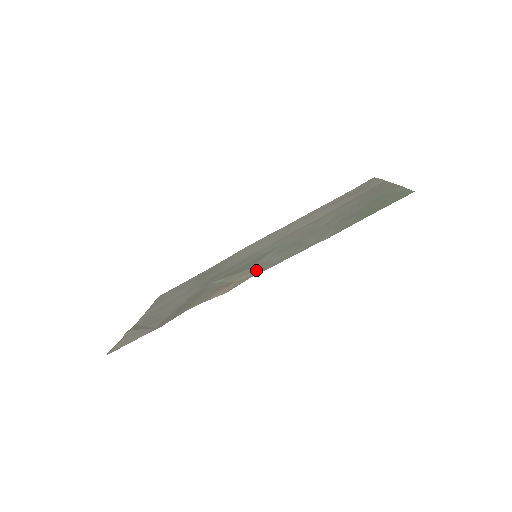
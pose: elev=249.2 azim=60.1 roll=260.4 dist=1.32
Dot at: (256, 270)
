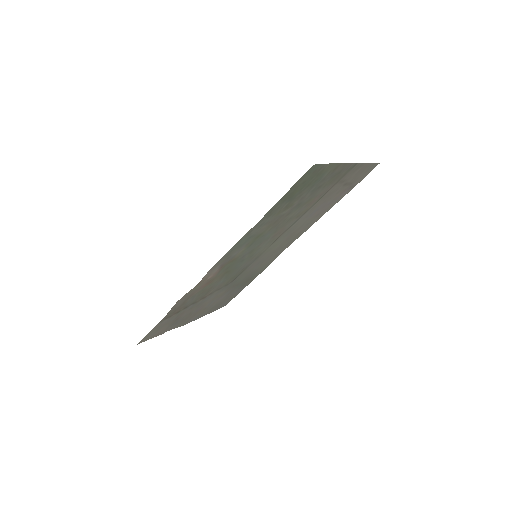
Dot at: (222, 263)
